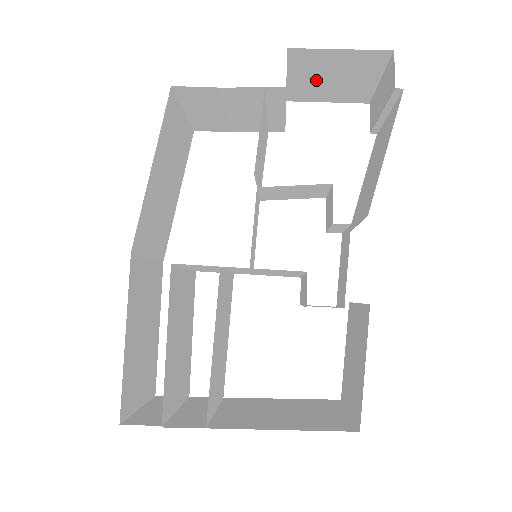
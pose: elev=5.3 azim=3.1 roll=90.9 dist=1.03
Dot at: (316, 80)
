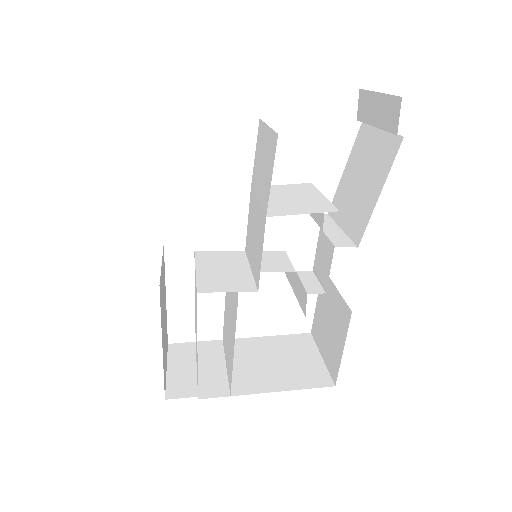
Dot at: occluded
